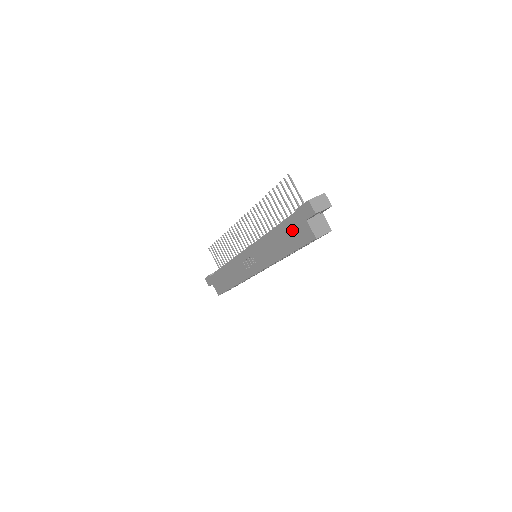
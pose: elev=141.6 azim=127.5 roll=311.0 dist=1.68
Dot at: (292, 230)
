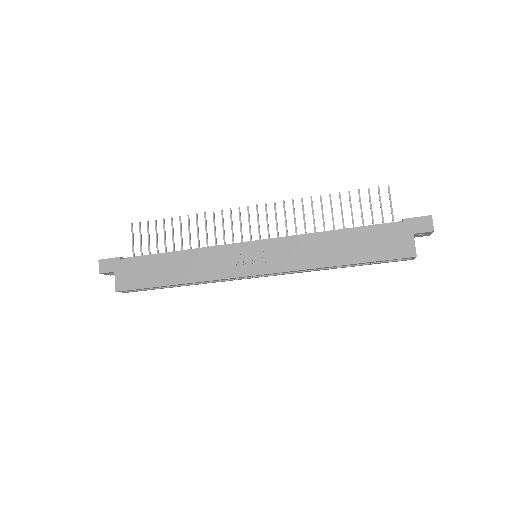
Dot at: (379, 238)
